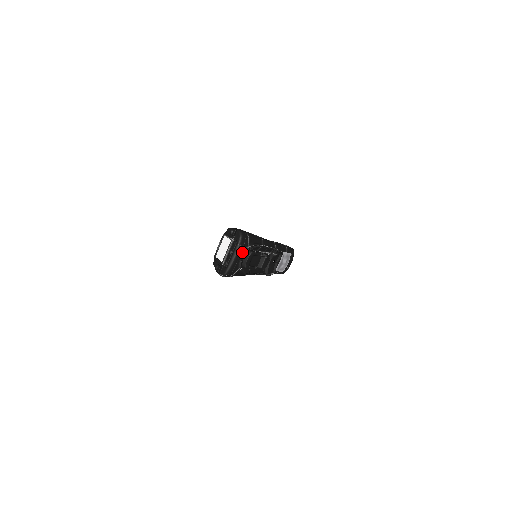
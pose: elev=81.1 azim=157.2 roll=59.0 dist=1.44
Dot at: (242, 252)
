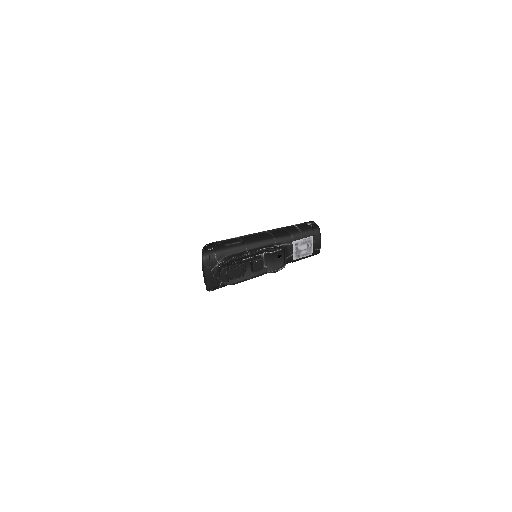
Dot at: (213, 270)
